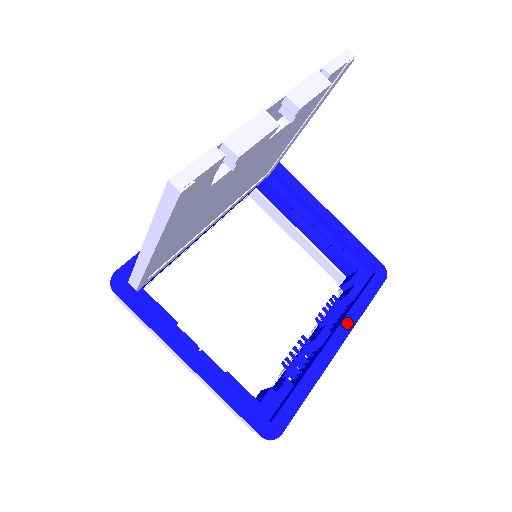
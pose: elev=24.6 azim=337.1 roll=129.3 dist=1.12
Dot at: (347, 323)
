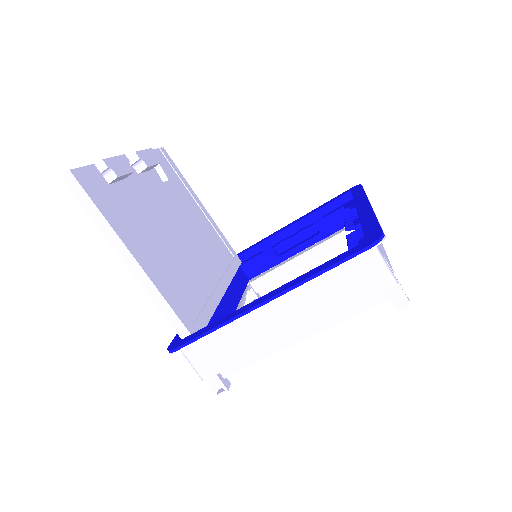
Dot at: (360, 202)
